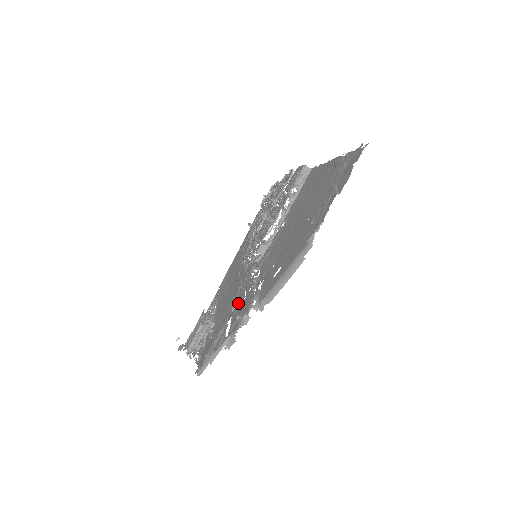
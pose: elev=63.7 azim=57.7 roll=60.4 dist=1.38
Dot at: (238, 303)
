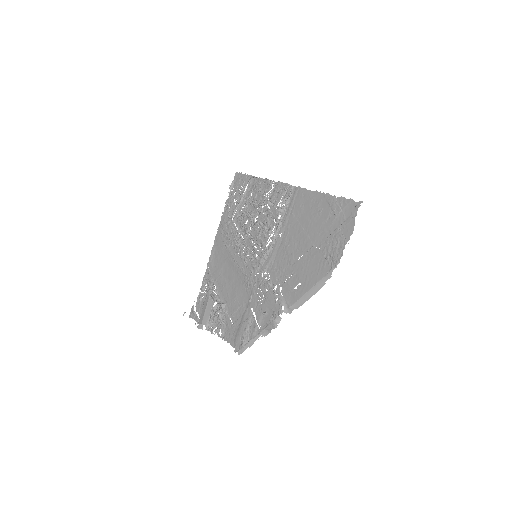
Dot at: (254, 297)
